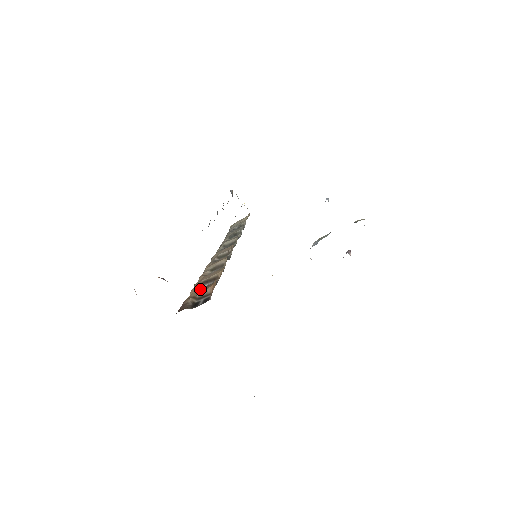
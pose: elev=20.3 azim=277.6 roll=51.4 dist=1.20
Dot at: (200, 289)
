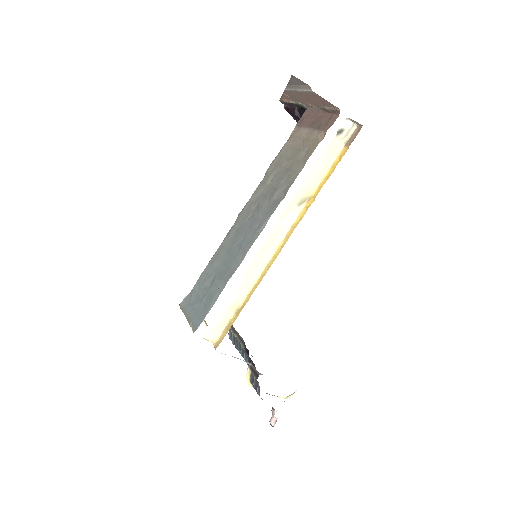
Dot at: occluded
